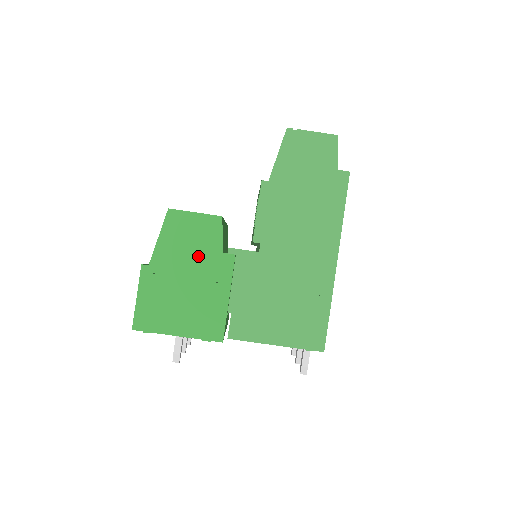
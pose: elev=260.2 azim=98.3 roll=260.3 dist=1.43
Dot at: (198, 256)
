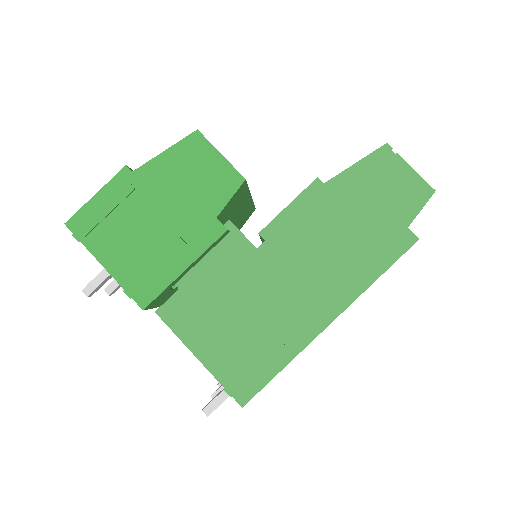
Dot at: (189, 201)
